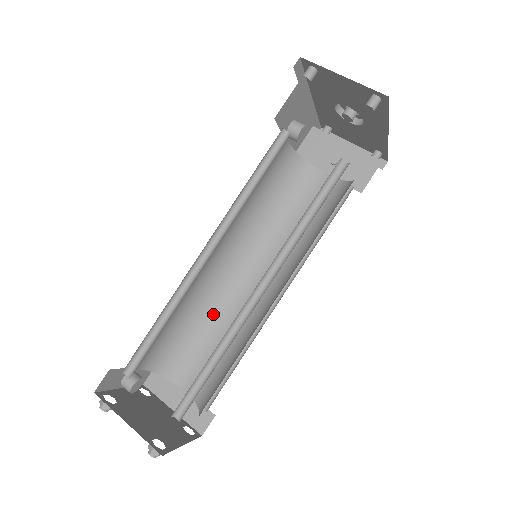
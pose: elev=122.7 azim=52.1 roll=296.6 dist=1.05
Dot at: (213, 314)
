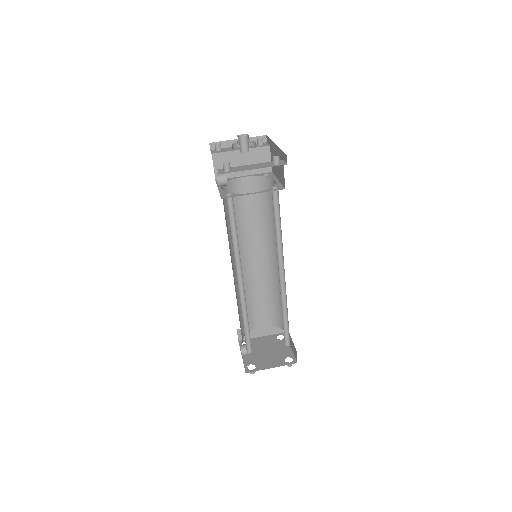
Dot at: (247, 289)
